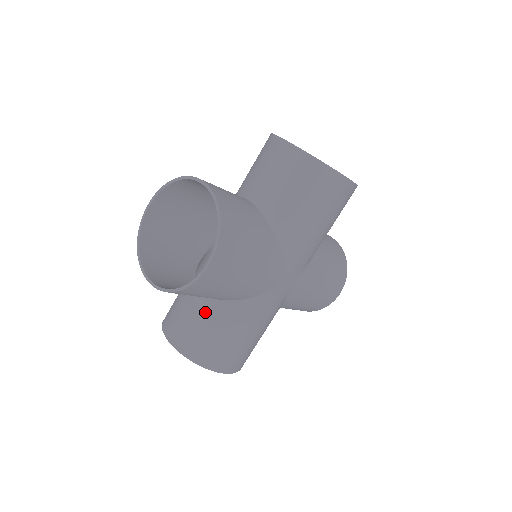
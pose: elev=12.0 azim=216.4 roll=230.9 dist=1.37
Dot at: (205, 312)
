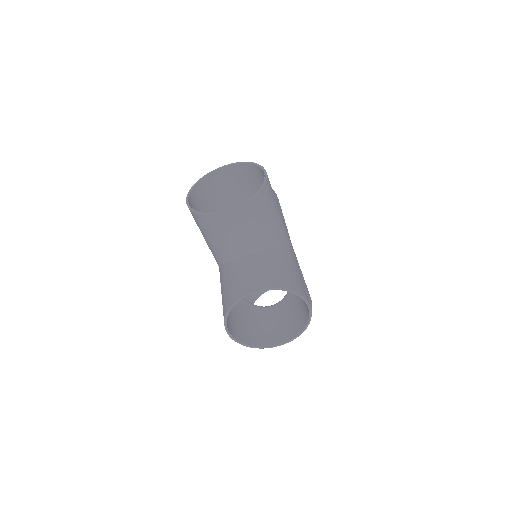
Dot at: (264, 258)
